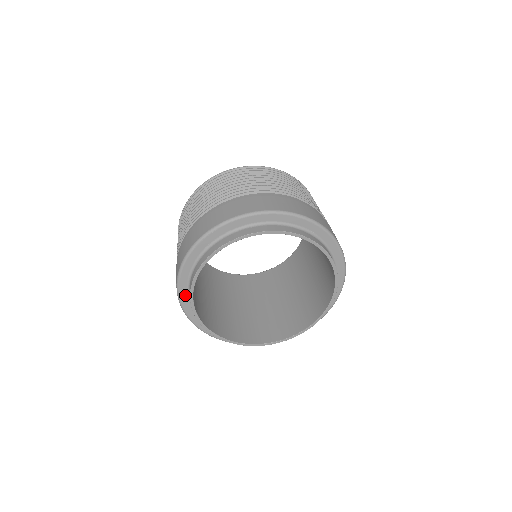
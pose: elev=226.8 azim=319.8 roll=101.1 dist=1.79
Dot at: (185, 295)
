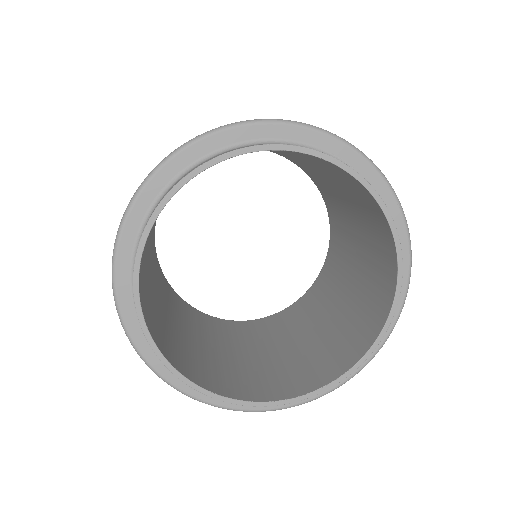
Dot at: (128, 301)
